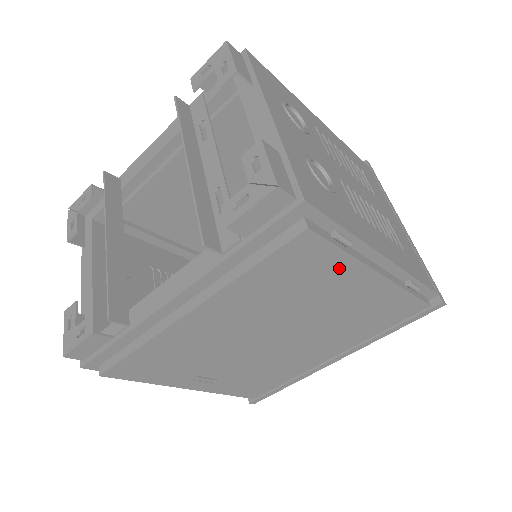
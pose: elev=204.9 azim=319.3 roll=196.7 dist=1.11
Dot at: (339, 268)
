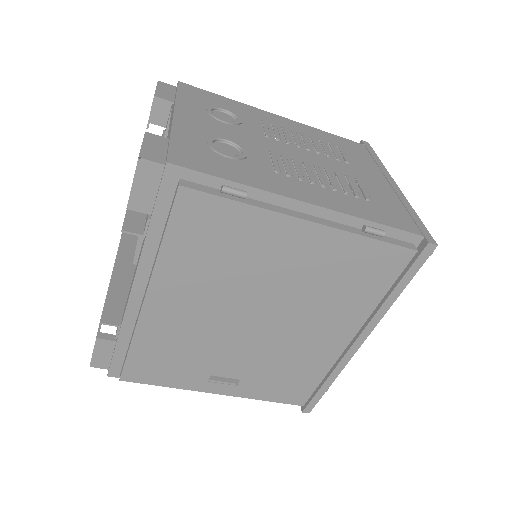
Dot at: (251, 222)
